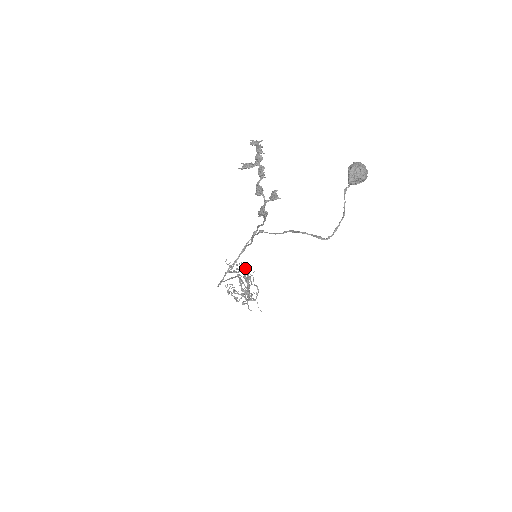
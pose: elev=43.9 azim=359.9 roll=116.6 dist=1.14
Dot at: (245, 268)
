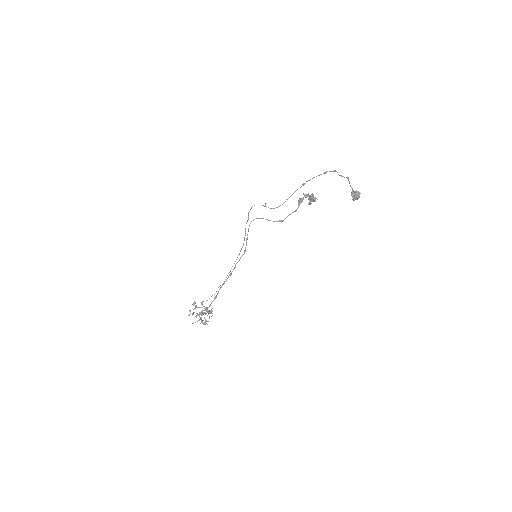
Dot at: (211, 313)
